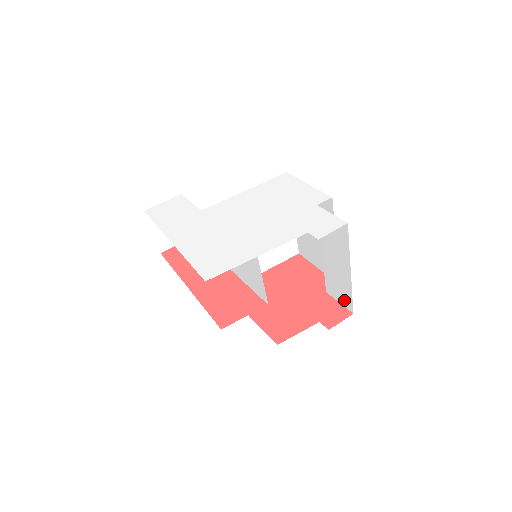
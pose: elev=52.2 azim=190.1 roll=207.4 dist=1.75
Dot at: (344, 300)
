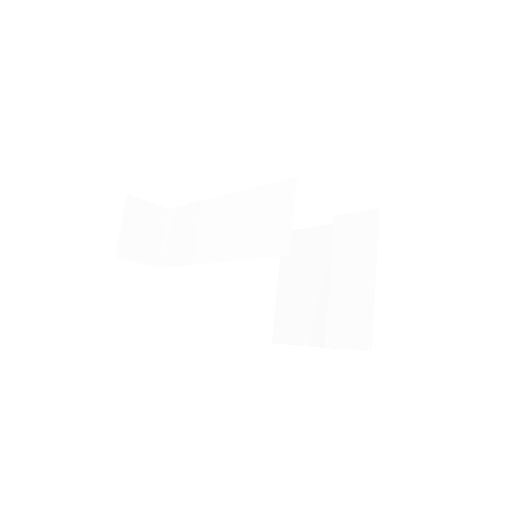
Dot at: (357, 337)
